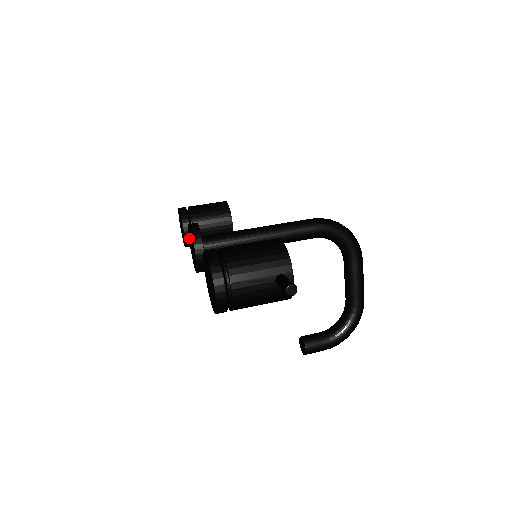
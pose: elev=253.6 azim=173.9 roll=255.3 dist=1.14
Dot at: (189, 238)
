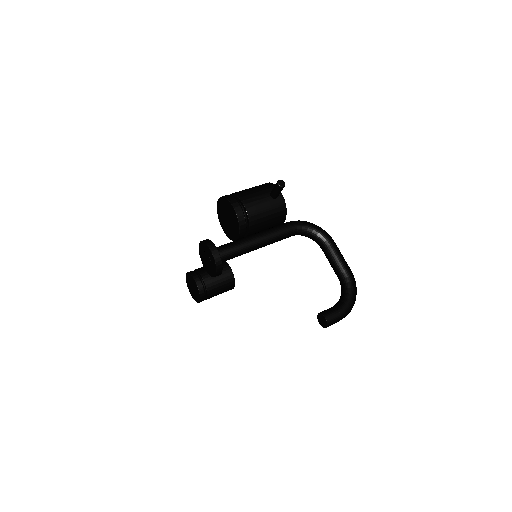
Dot at: (202, 259)
